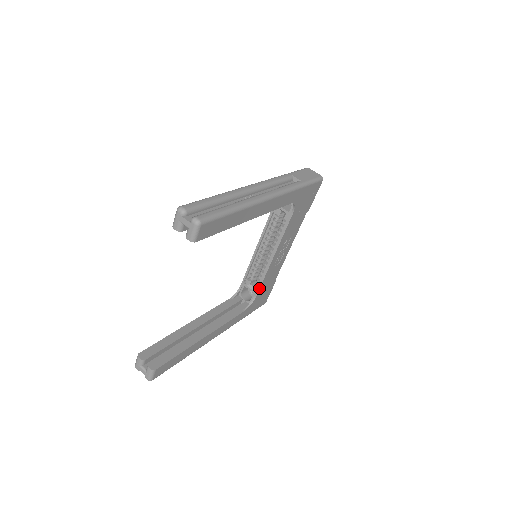
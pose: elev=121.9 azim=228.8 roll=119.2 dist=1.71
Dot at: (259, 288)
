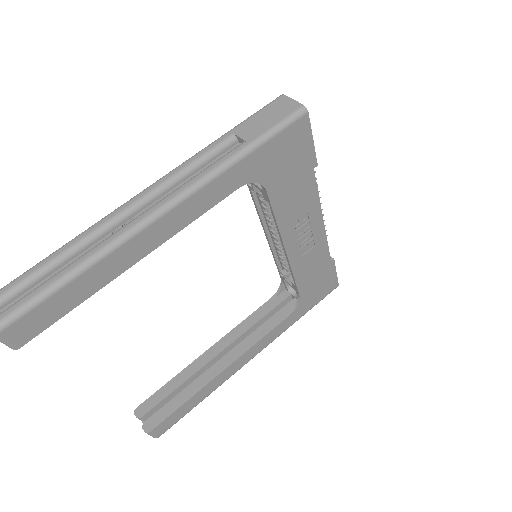
Dot at: (296, 286)
